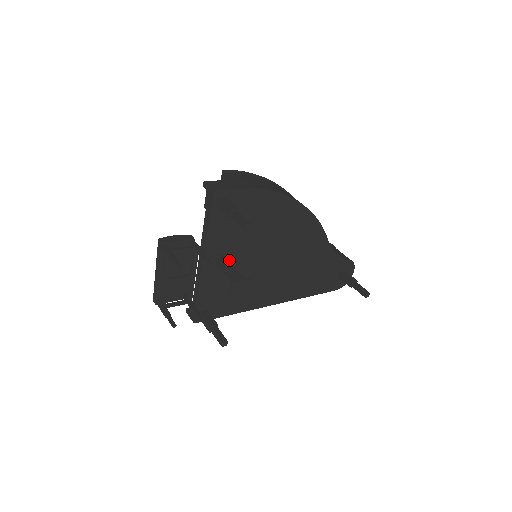
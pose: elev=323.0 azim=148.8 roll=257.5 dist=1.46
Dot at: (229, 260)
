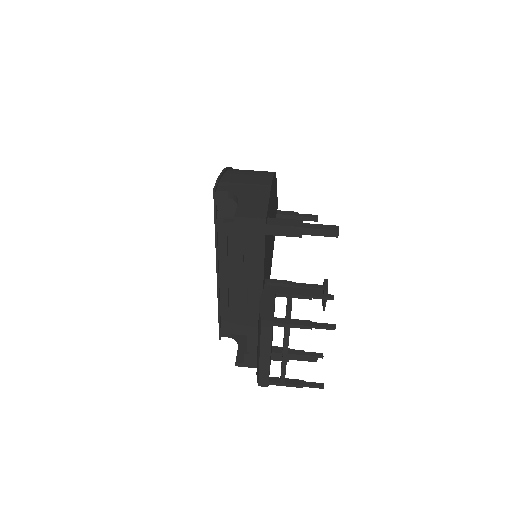
Dot at: (281, 280)
